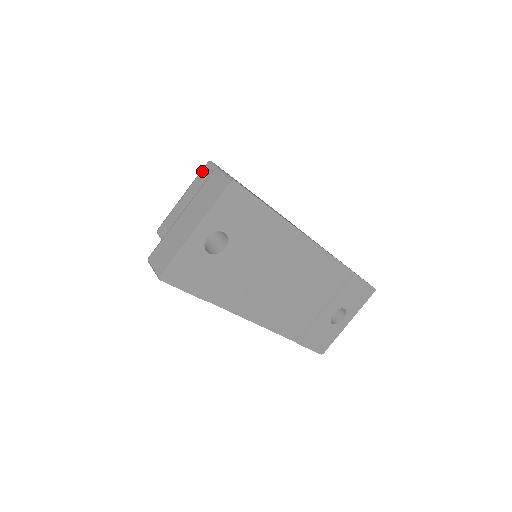
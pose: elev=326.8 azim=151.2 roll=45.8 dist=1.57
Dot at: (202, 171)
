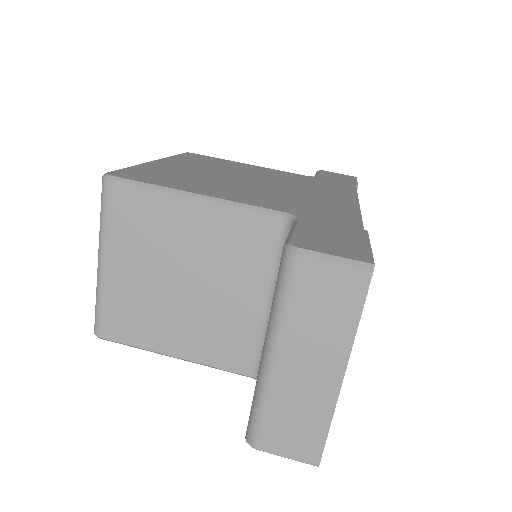
Dot at: (109, 204)
